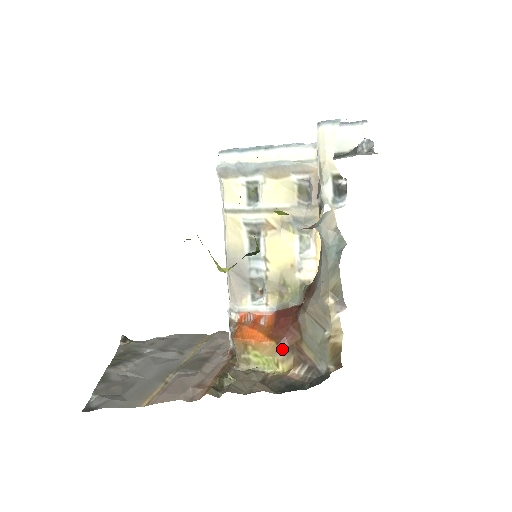
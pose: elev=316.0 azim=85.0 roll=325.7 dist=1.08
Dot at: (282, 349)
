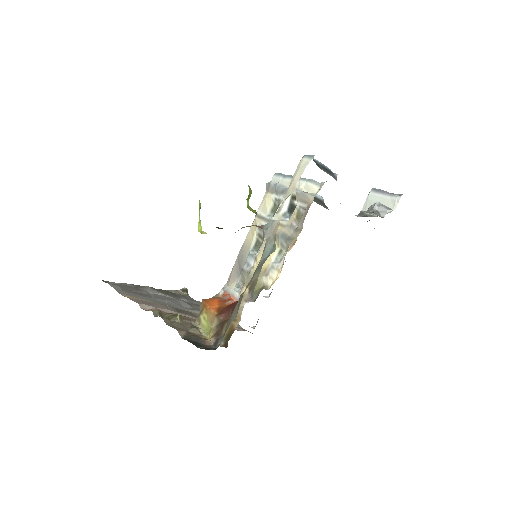
Dot at: (217, 321)
